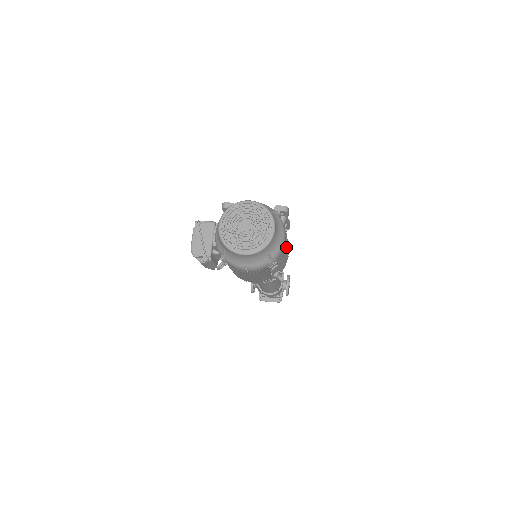
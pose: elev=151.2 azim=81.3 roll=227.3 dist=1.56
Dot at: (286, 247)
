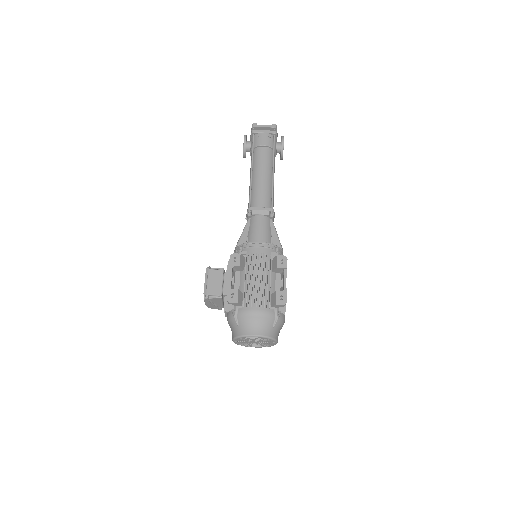
Dot at: occluded
